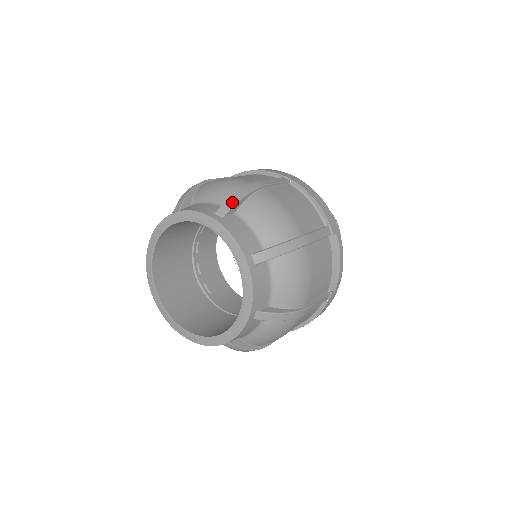
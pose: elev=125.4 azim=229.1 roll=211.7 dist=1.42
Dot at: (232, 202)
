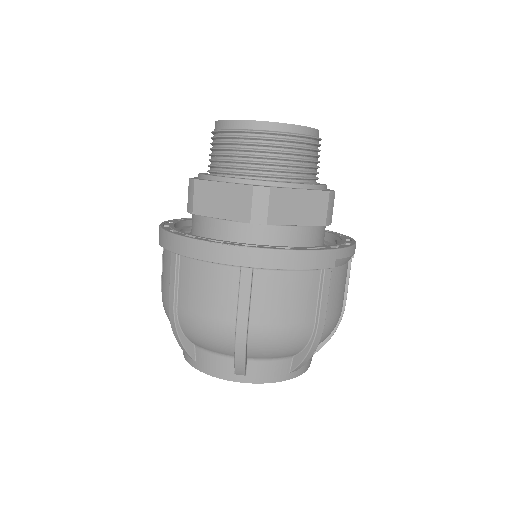
Dot at: (241, 367)
